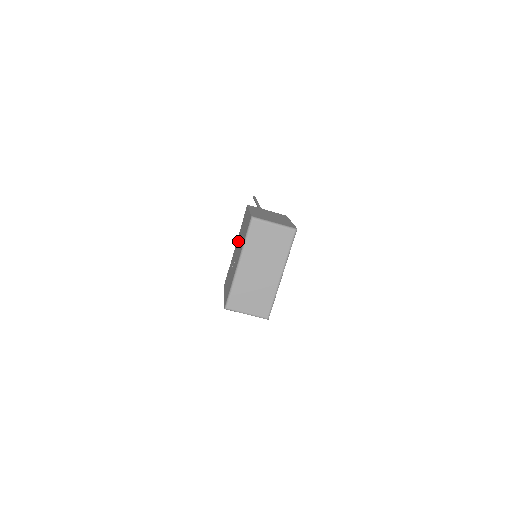
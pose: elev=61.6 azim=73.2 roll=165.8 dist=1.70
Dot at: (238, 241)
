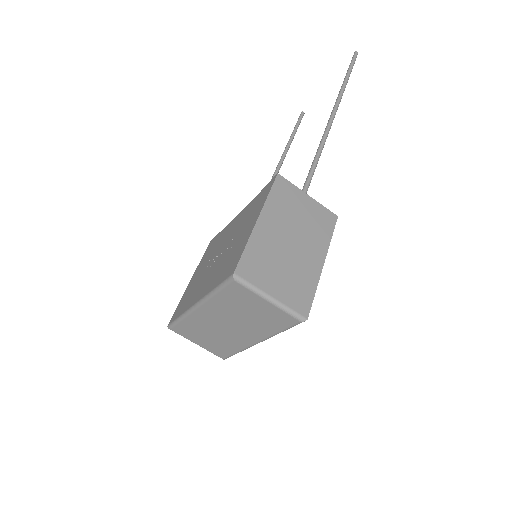
Dot at: (235, 228)
